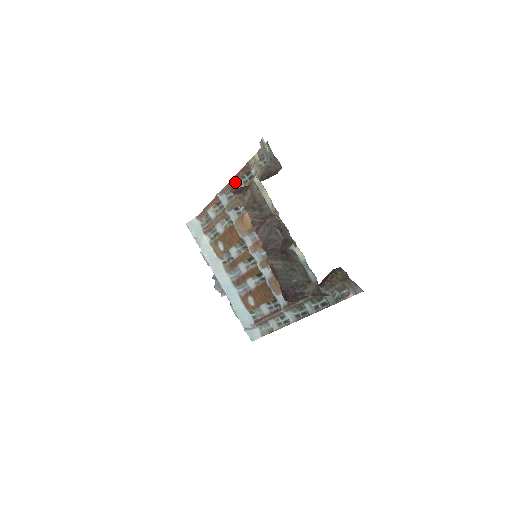
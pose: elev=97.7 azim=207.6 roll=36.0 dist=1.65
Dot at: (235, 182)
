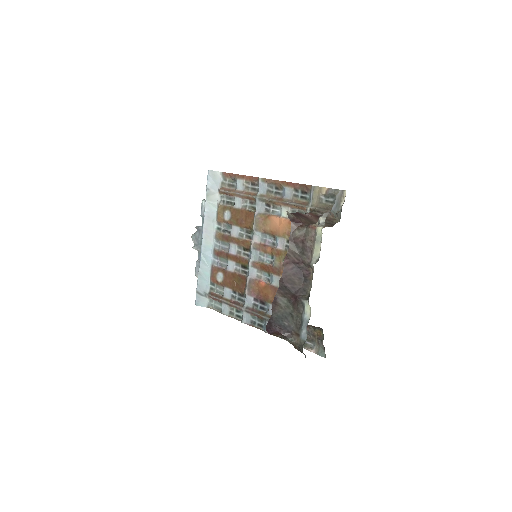
Dot at: (286, 187)
